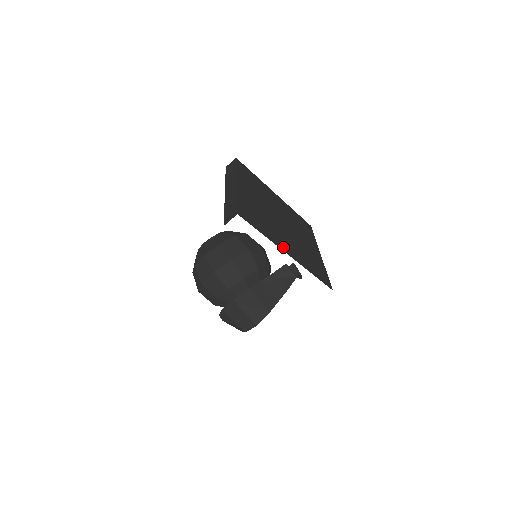
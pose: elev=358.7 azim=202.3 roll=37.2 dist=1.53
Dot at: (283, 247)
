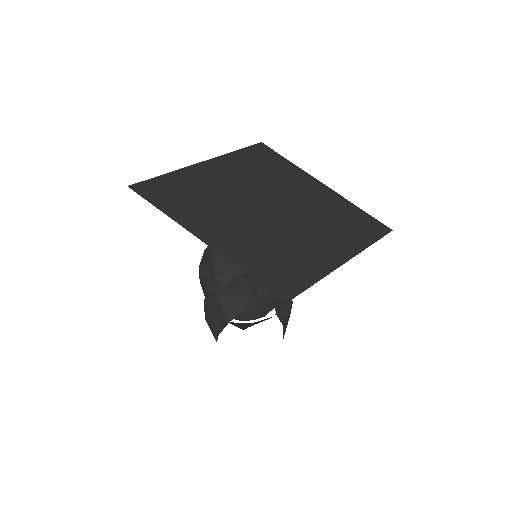
Dot at: (202, 231)
